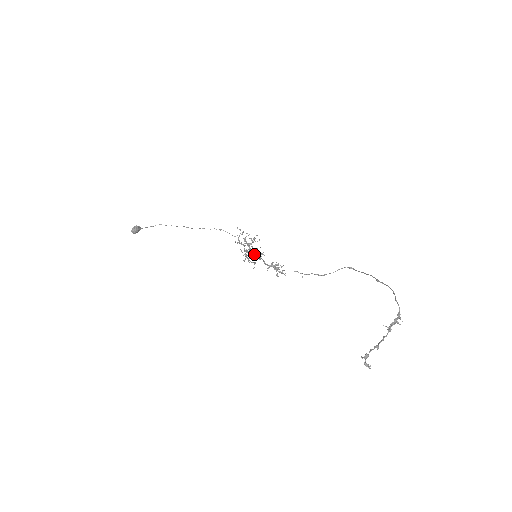
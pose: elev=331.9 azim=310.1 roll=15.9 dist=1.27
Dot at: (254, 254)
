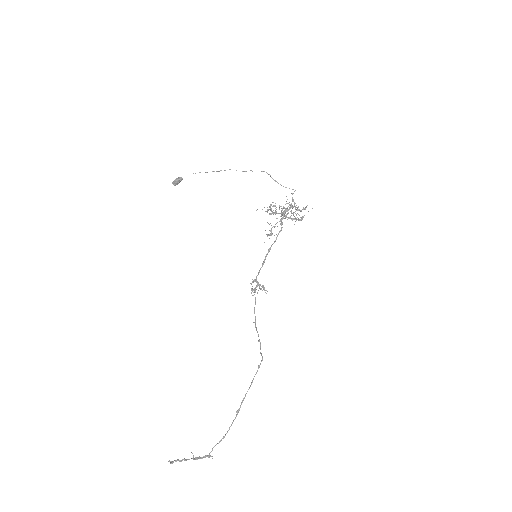
Dot at: occluded
